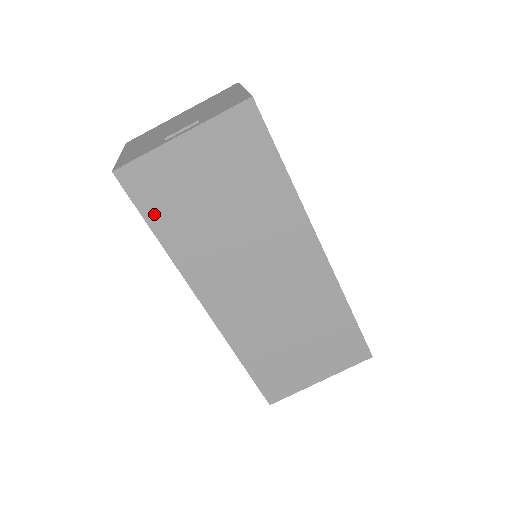
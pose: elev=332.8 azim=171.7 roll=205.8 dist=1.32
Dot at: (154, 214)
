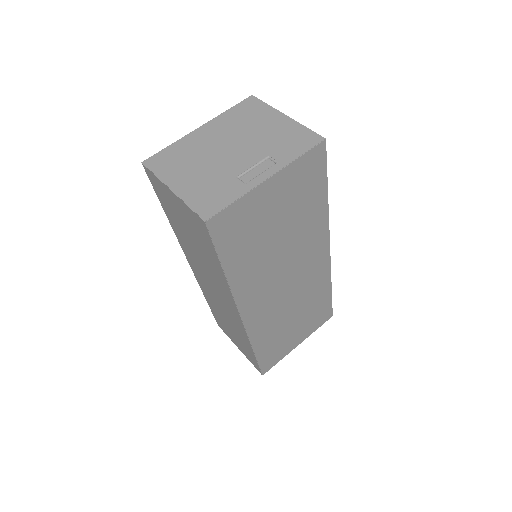
Dot at: (228, 252)
